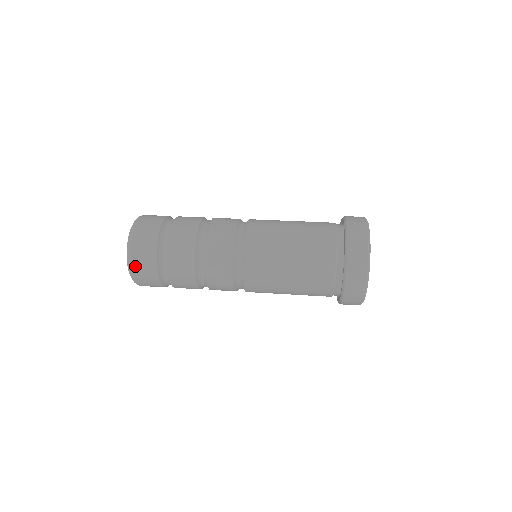
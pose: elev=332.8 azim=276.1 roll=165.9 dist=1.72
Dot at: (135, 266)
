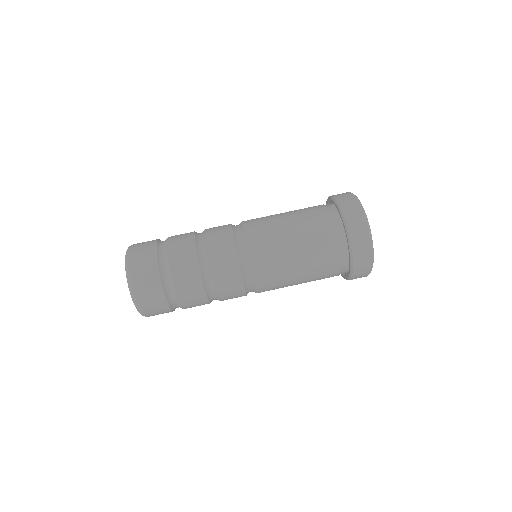
Dot at: (147, 311)
